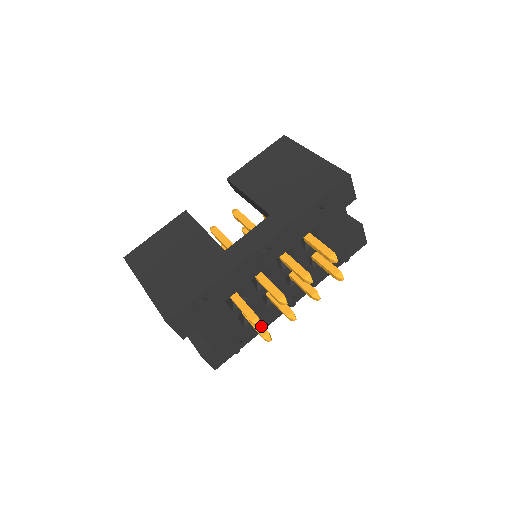
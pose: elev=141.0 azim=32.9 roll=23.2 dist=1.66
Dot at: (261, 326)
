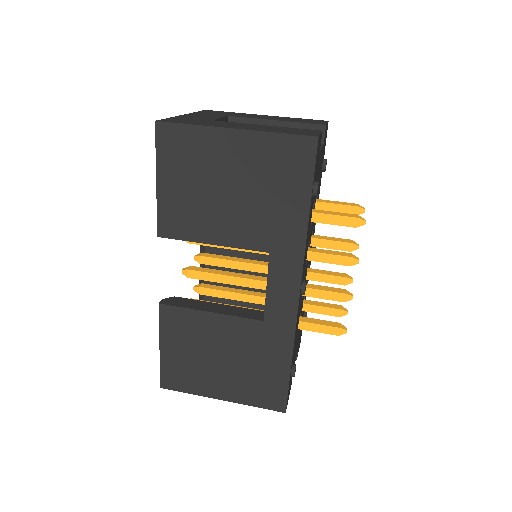
Dot at: (329, 309)
